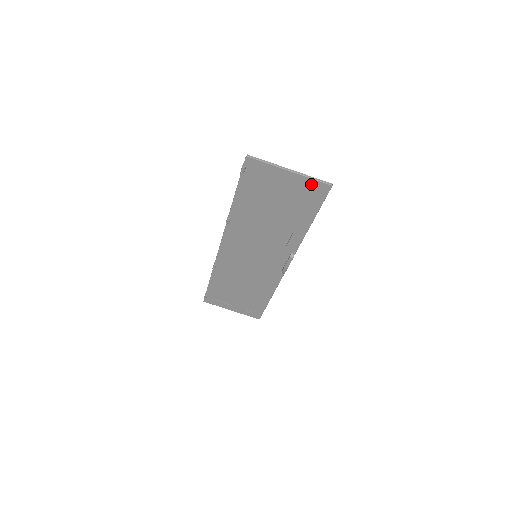
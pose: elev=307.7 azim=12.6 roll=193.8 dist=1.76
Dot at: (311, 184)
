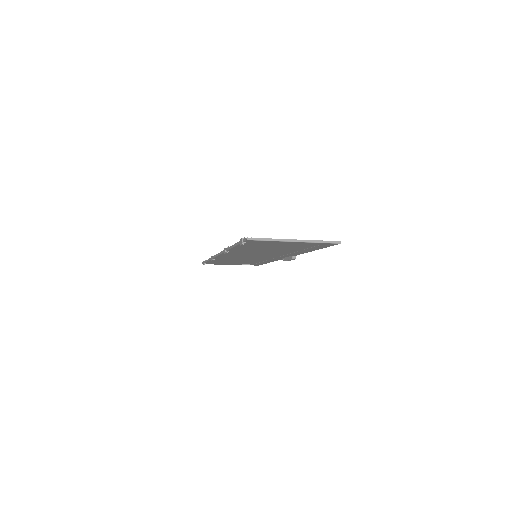
Dot at: (317, 244)
